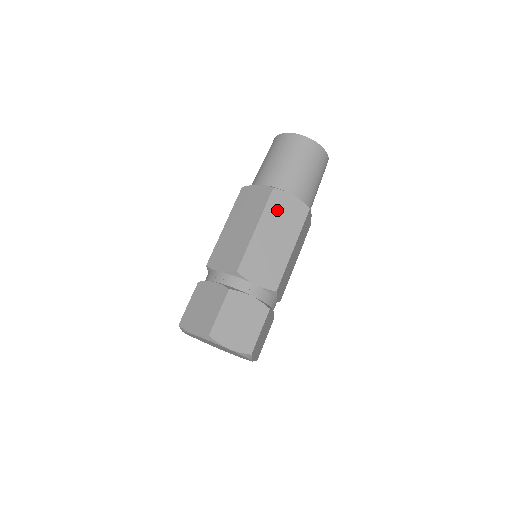
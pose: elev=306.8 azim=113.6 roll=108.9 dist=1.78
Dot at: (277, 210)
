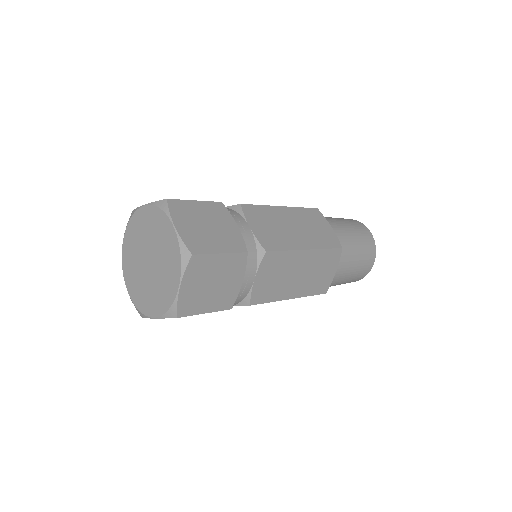
Dot at: (311, 219)
